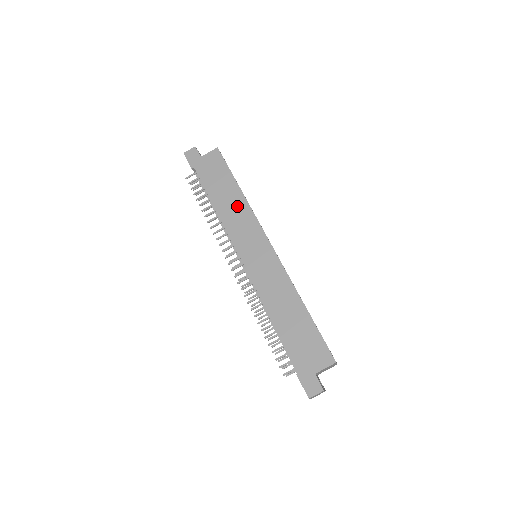
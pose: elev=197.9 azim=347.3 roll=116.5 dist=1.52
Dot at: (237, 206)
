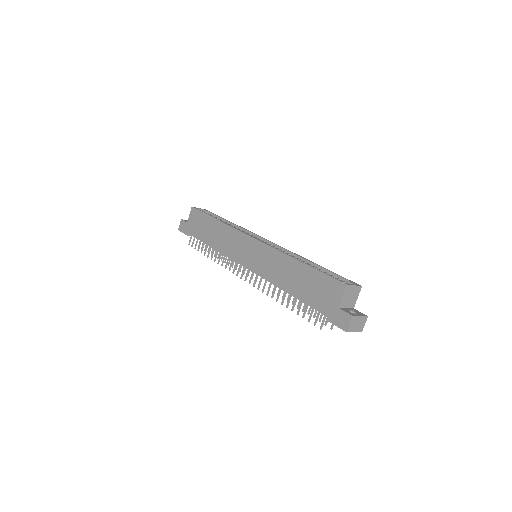
Dot at: (222, 233)
